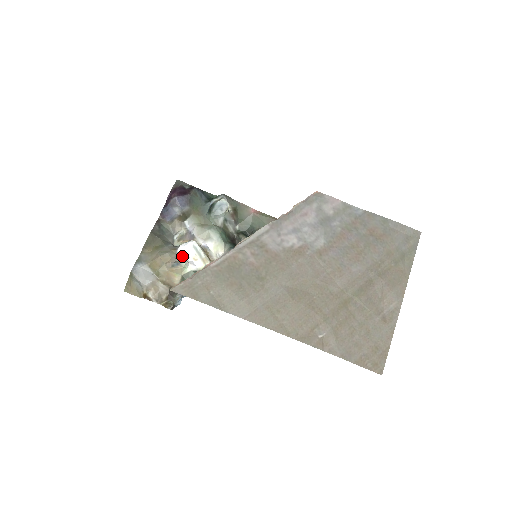
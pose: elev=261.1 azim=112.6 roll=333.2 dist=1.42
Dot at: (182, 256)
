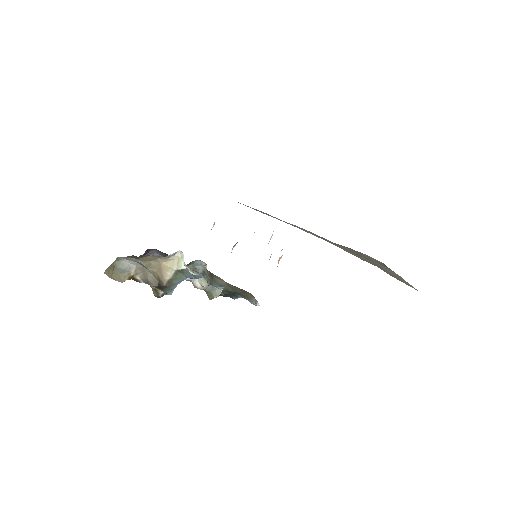
Dot at: occluded
